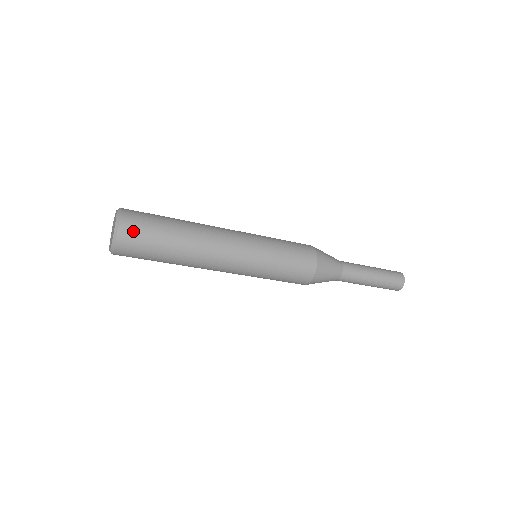
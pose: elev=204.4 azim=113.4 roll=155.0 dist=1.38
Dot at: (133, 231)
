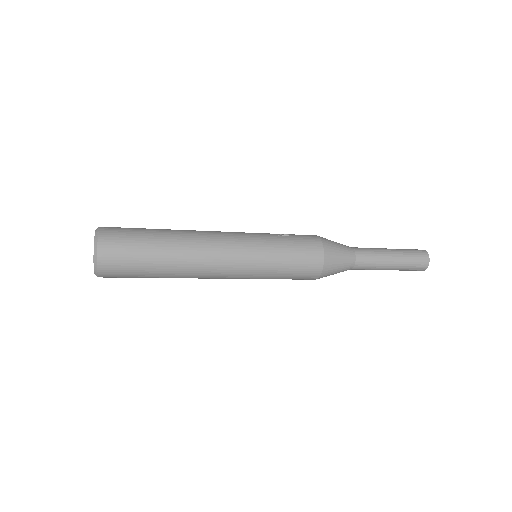
Dot at: (113, 273)
